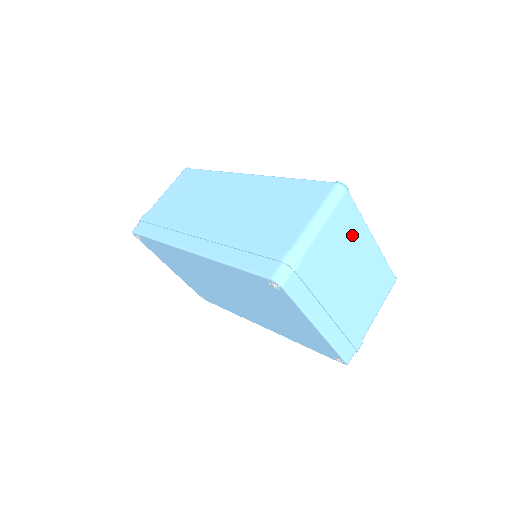
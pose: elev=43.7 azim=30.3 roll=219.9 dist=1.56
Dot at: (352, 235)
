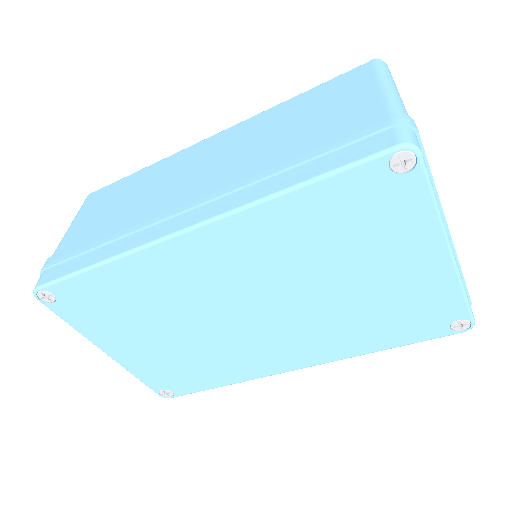
Dot at: occluded
